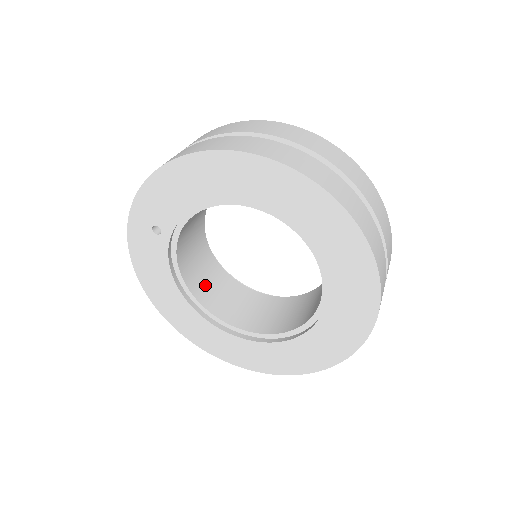
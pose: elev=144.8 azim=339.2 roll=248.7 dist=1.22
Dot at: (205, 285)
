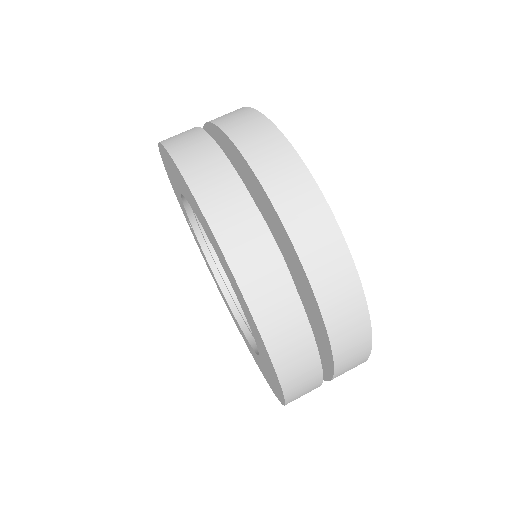
Dot at: occluded
